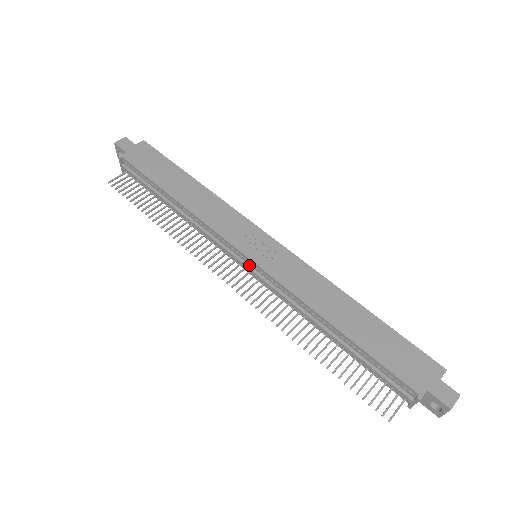
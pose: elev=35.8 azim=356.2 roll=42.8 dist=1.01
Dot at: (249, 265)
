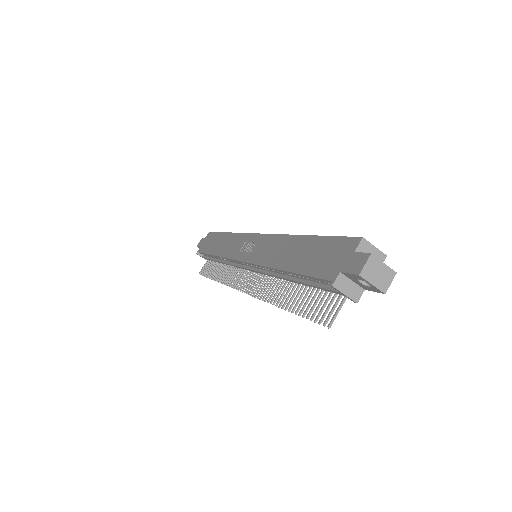
Dot at: (248, 266)
